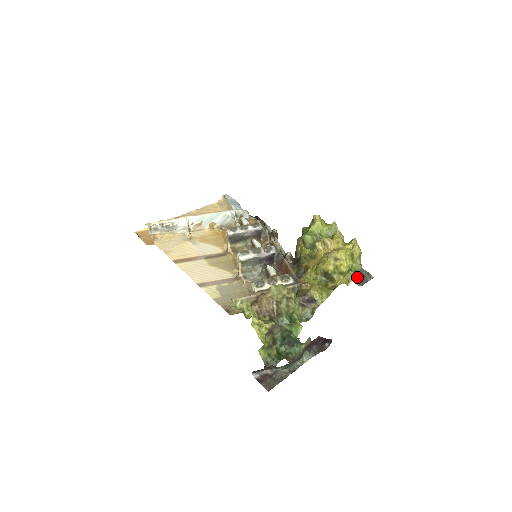
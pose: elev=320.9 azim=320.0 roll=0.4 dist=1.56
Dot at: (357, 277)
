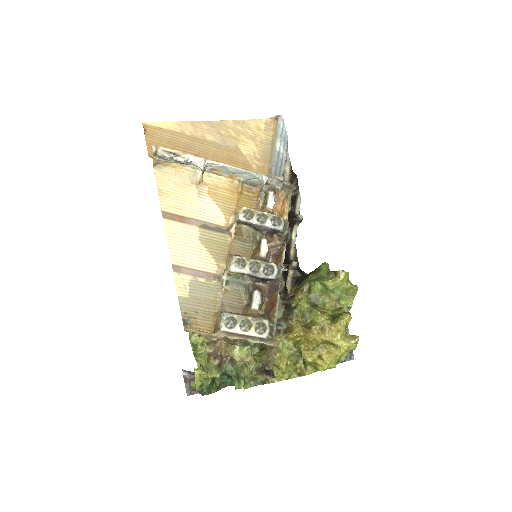
Dot at: occluded
